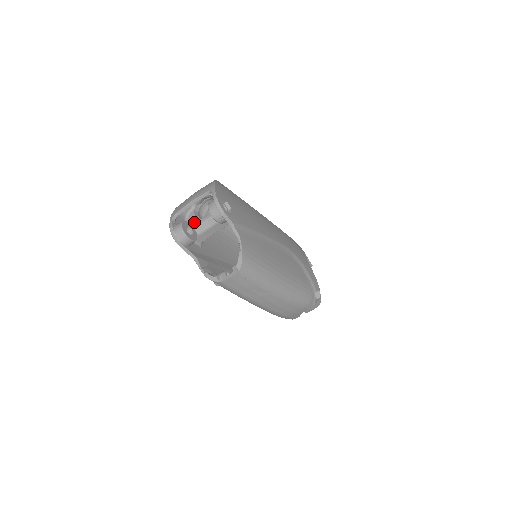
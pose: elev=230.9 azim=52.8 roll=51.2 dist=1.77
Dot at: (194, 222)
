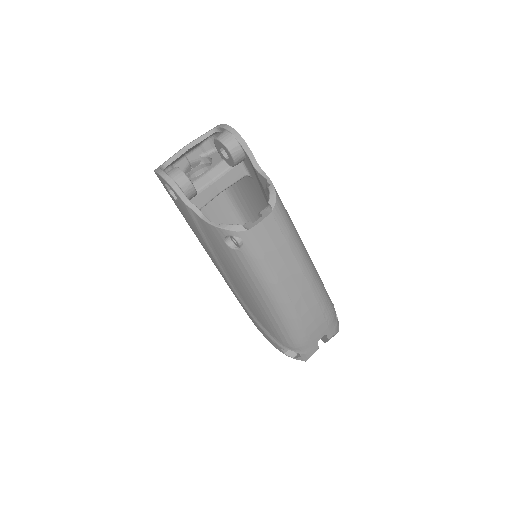
Dot at: occluded
